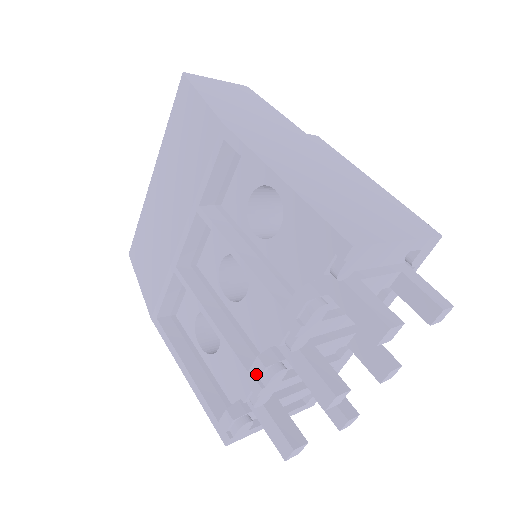
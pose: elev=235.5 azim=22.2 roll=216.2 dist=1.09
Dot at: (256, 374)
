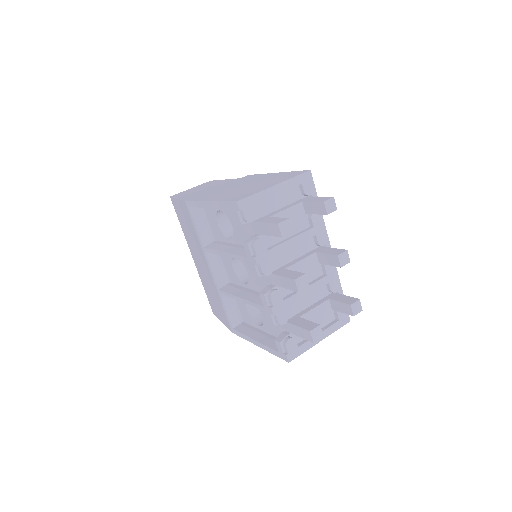
Dot at: (265, 303)
